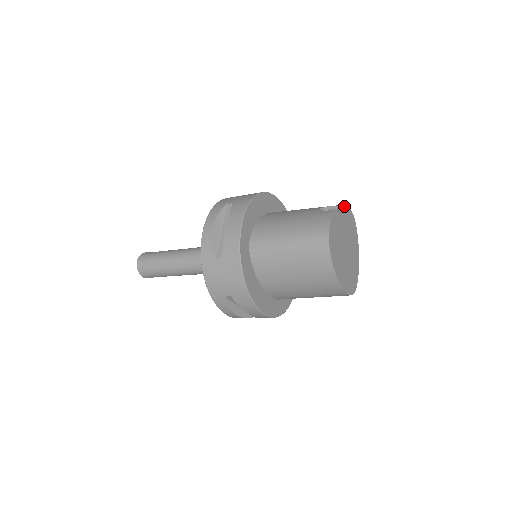
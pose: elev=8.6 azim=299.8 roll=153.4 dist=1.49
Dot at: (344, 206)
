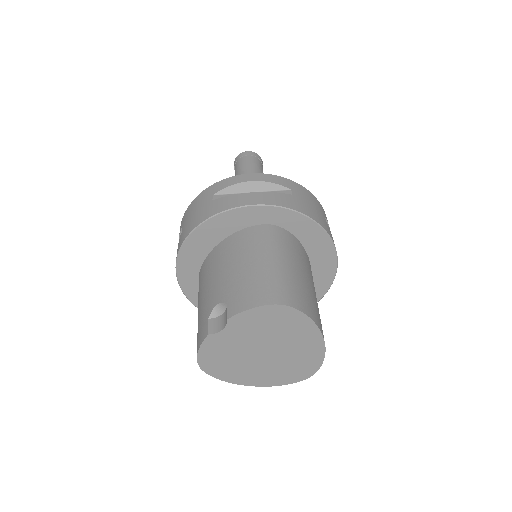
Dot at: (238, 315)
